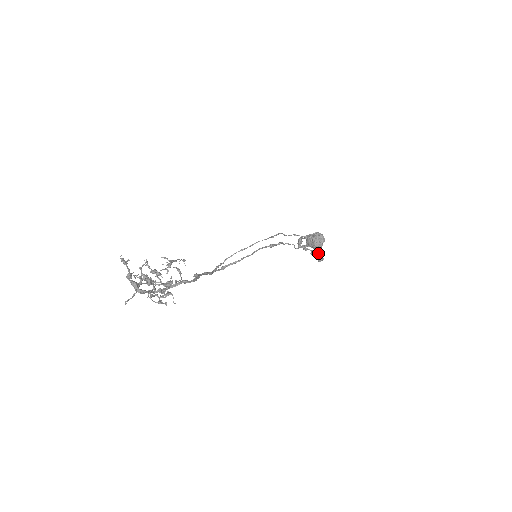
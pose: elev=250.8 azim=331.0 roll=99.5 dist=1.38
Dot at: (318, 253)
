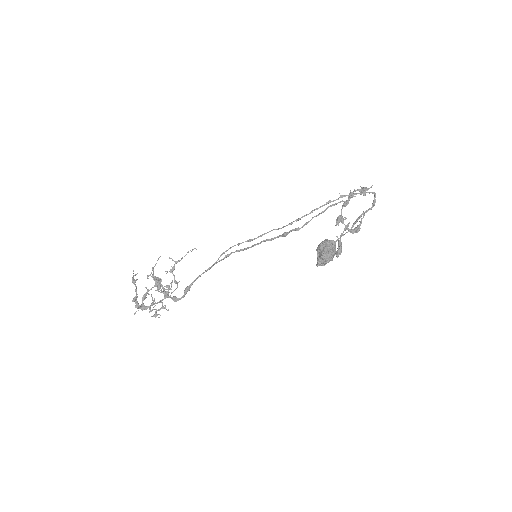
Dot at: (352, 231)
